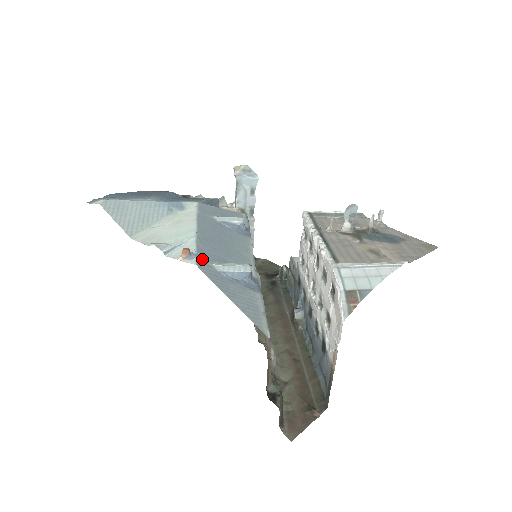
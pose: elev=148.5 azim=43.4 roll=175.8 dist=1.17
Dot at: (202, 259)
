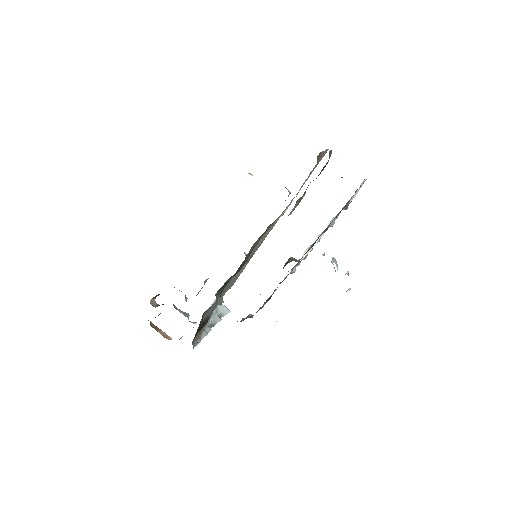
Dot at: occluded
